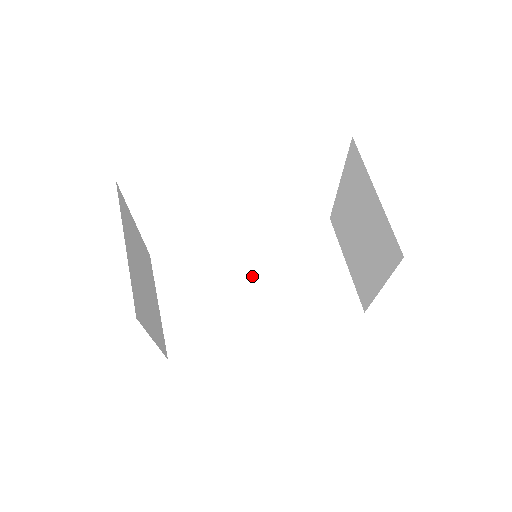
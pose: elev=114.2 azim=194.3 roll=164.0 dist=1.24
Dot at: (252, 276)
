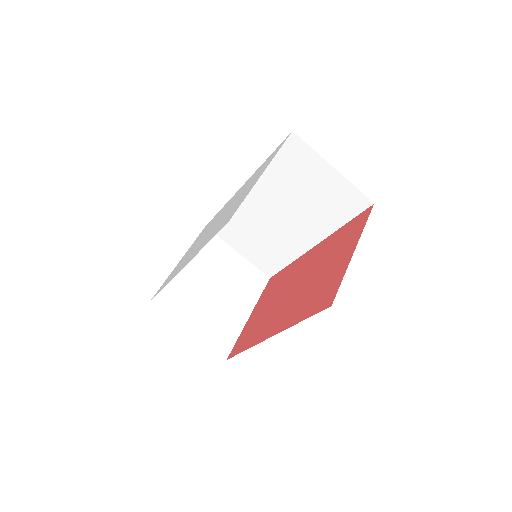
Dot at: (273, 212)
